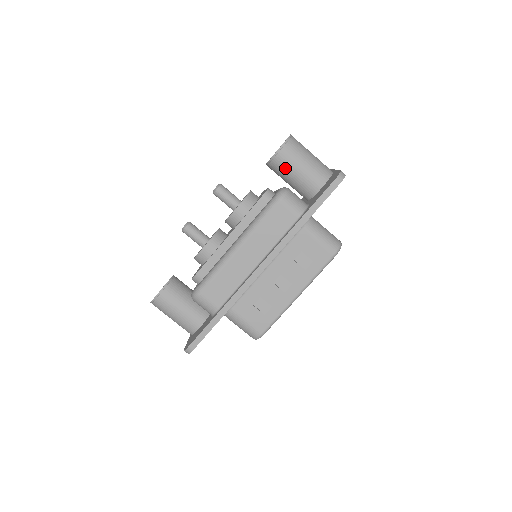
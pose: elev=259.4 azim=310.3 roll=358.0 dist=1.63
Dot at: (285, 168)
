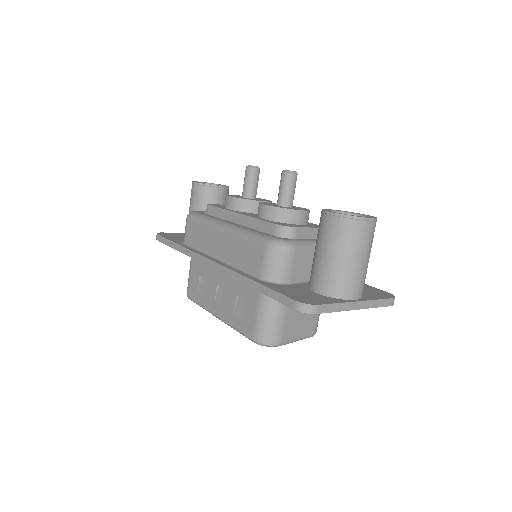
Dot at: (319, 234)
